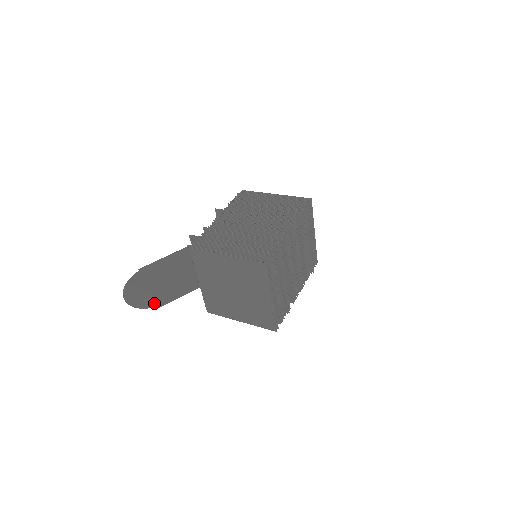
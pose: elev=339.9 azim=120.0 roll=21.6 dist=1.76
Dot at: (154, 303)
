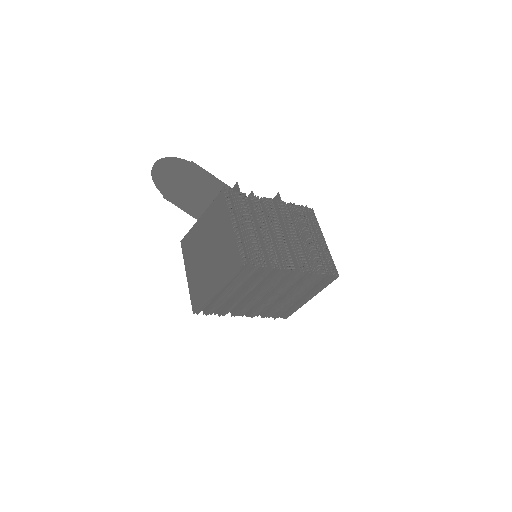
Dot at: (165, 190)
